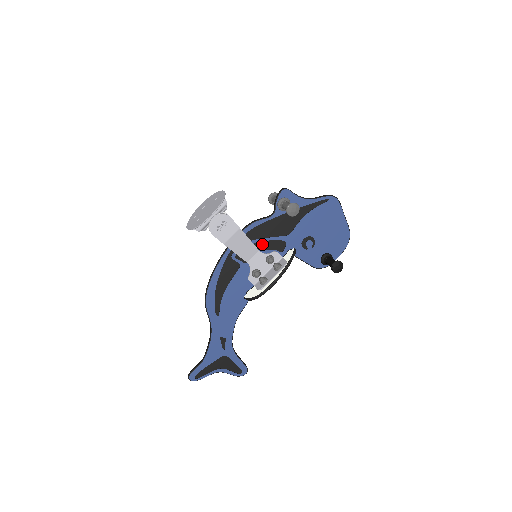
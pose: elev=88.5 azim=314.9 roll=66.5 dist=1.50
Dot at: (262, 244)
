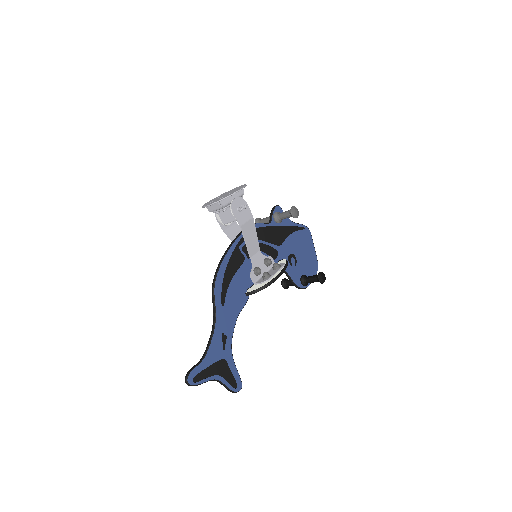
Dot at: (261, 246)
